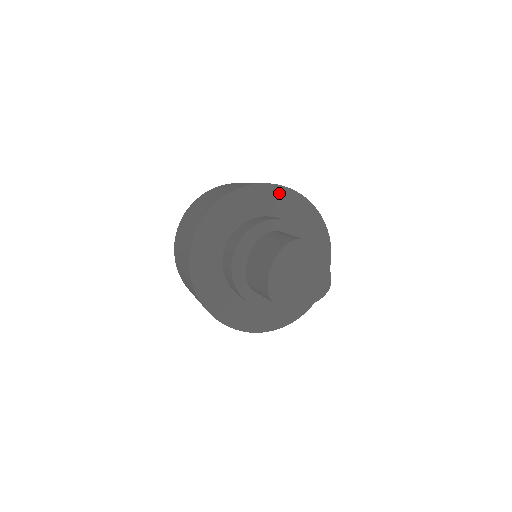
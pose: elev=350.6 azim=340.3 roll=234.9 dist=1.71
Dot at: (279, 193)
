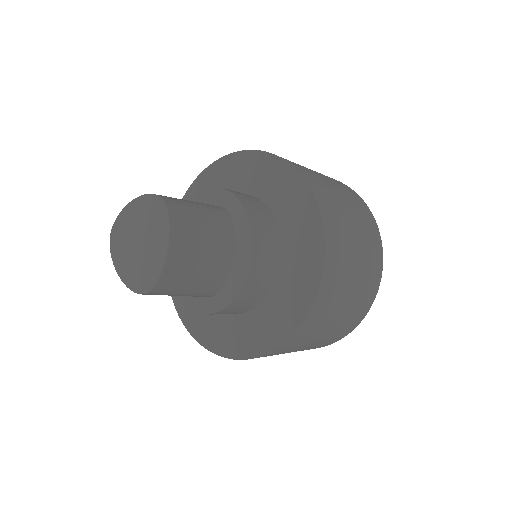
Dot at: (303, 198)
